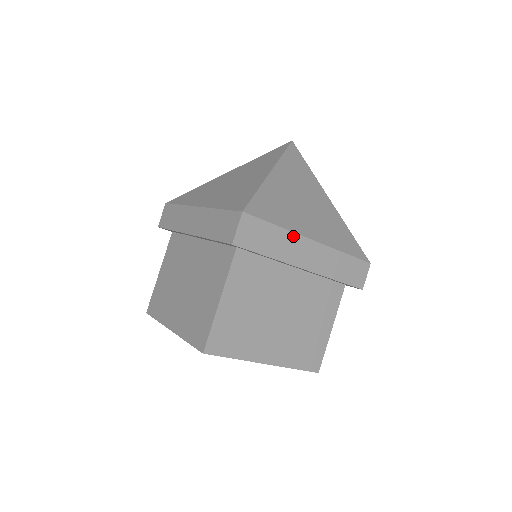
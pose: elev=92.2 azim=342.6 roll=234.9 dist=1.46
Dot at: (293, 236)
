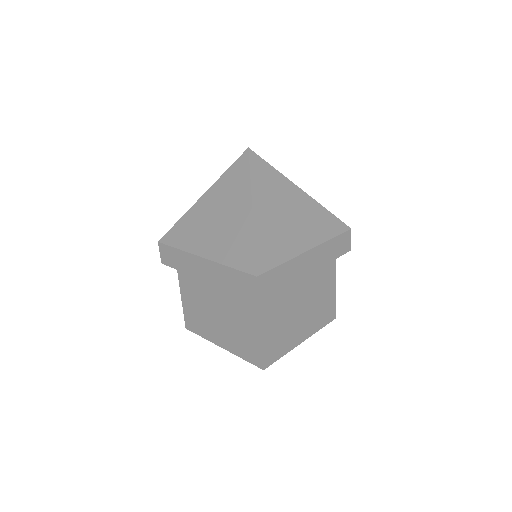
Dot at: (295, 260)
